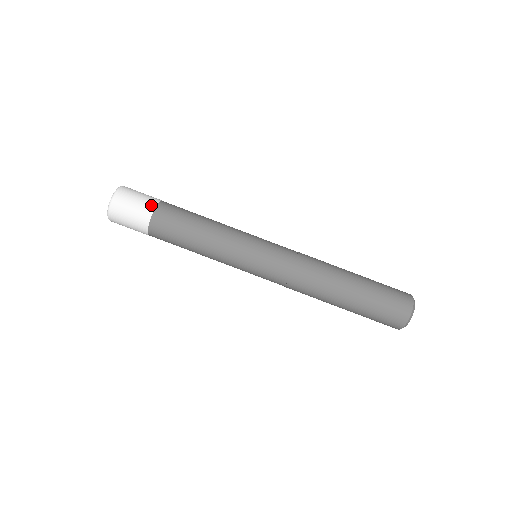
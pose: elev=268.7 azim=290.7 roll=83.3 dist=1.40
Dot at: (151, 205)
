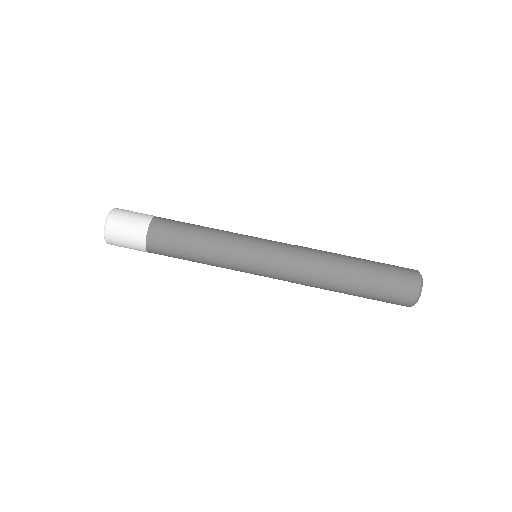
Dot at: (144, 225)
